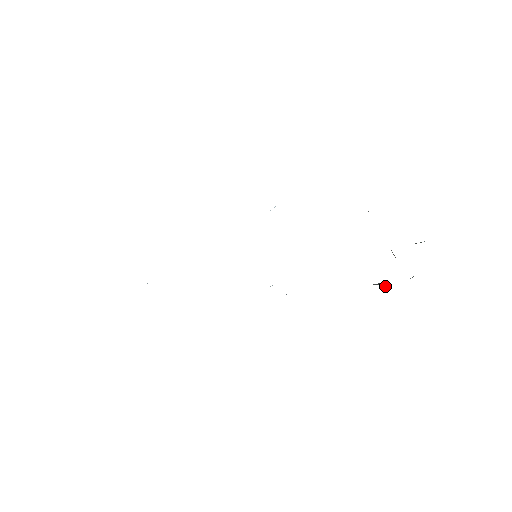
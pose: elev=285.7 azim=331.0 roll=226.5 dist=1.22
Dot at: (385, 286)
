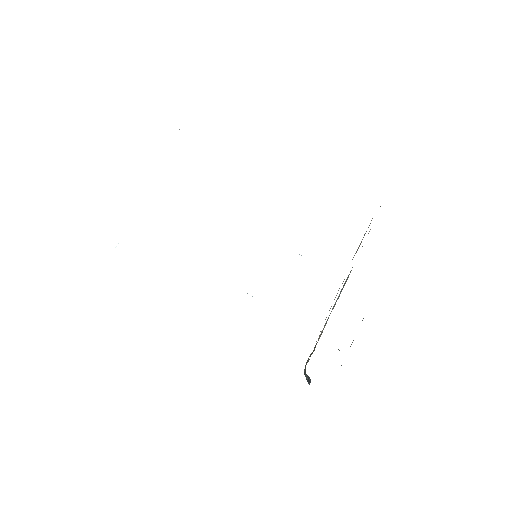
Dot at: (309, 380)
